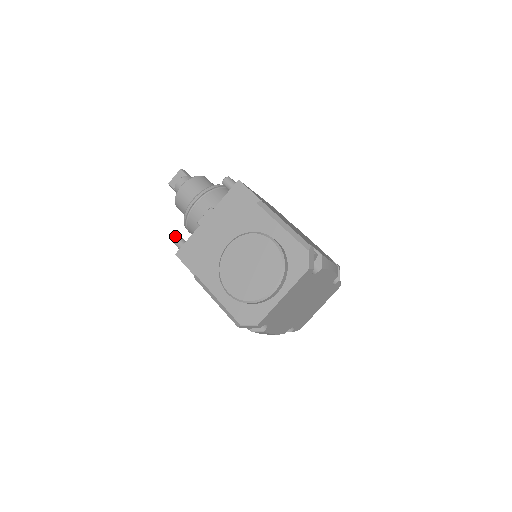
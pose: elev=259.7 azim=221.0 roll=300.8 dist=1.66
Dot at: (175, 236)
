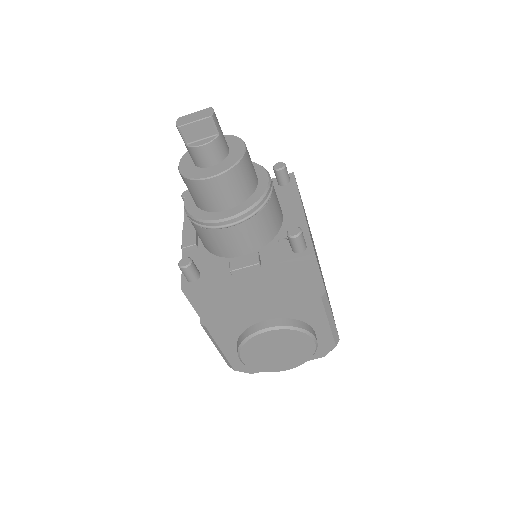
Dot at: (187, 265)
